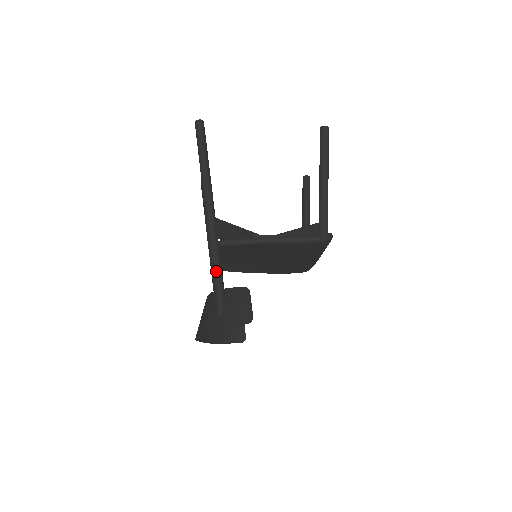
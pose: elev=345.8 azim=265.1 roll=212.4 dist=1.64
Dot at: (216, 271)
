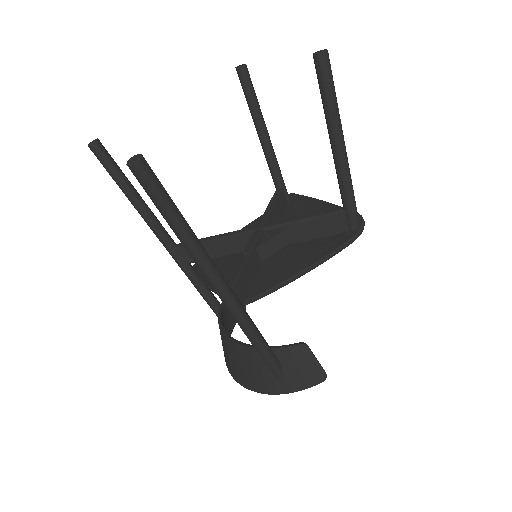
Dot at: (261, 347)
